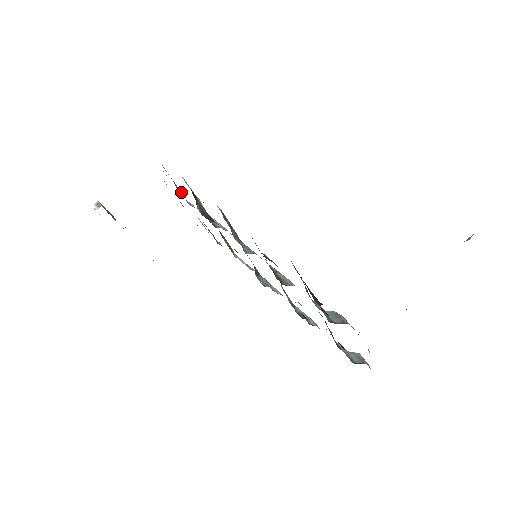
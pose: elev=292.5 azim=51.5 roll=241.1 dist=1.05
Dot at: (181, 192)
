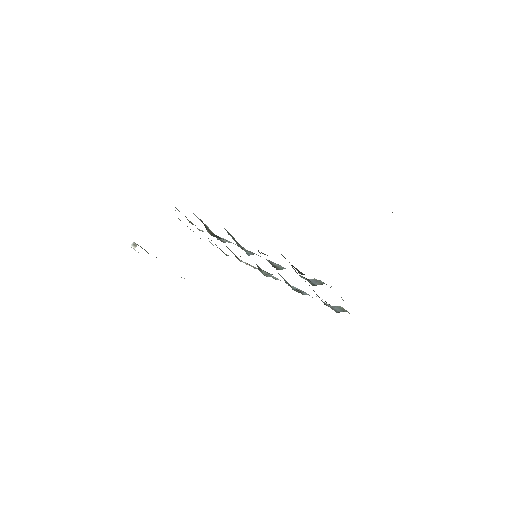
Dot at: (192, 223)
